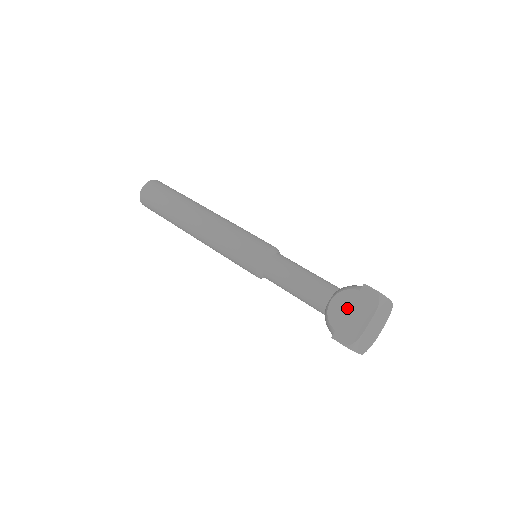
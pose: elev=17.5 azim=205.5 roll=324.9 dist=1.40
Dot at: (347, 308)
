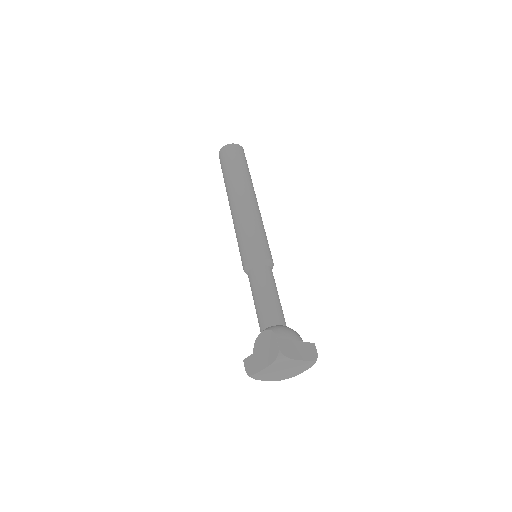
Dot at: occluded
